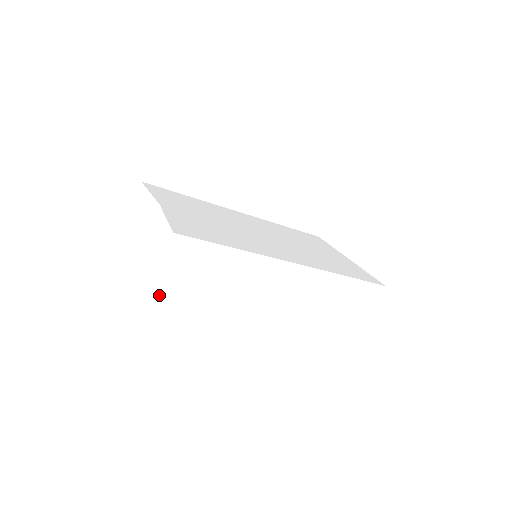
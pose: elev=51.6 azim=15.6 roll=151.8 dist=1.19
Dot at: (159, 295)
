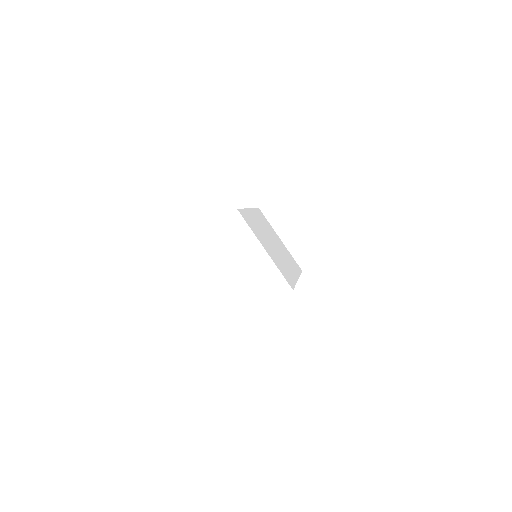
Dot at: occluded
